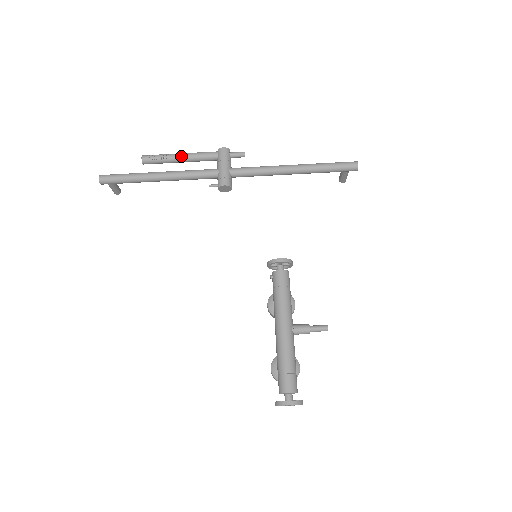
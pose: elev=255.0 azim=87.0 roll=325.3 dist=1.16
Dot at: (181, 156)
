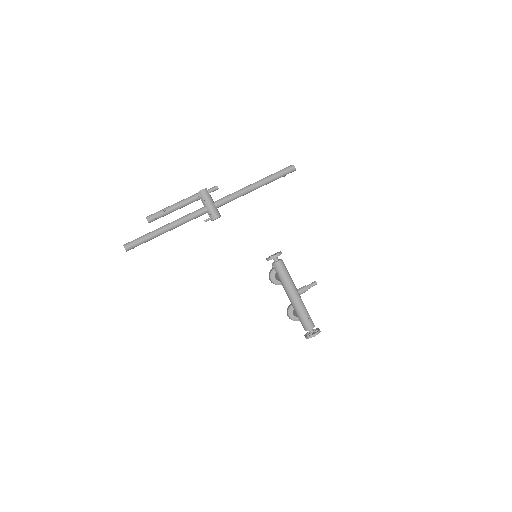
Dot at: (175, 207)
